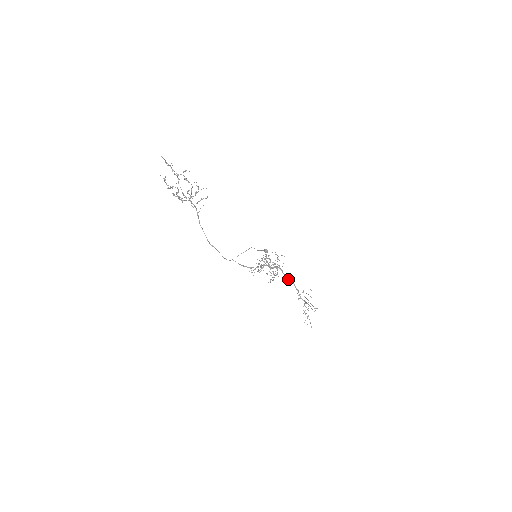
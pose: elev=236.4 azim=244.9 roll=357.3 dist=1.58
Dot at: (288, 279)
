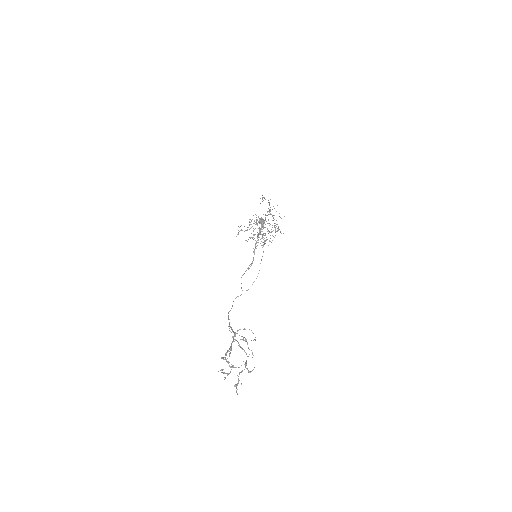
Dot at: (267, 212)
